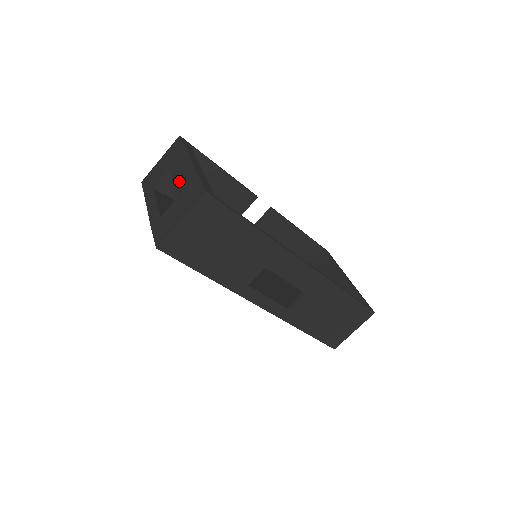
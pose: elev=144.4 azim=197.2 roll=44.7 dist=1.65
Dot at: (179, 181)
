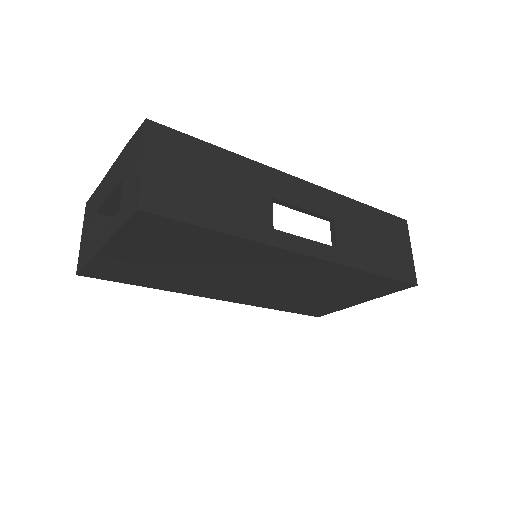
Dot at: (113, 182)
